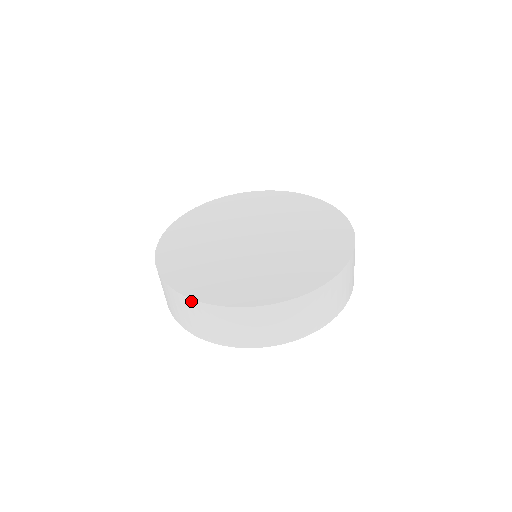
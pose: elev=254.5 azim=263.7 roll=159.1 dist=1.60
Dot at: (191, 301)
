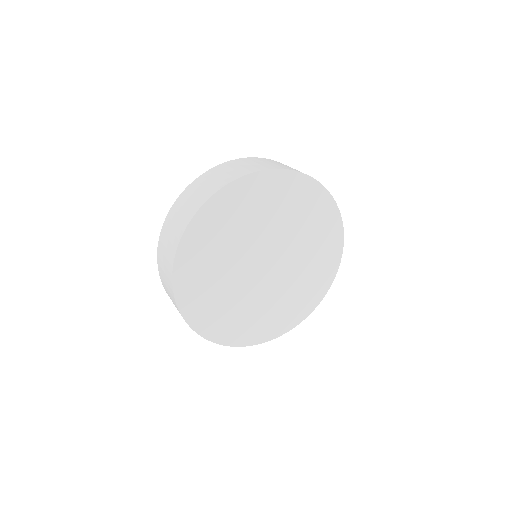
Dot at: (183, 317)
